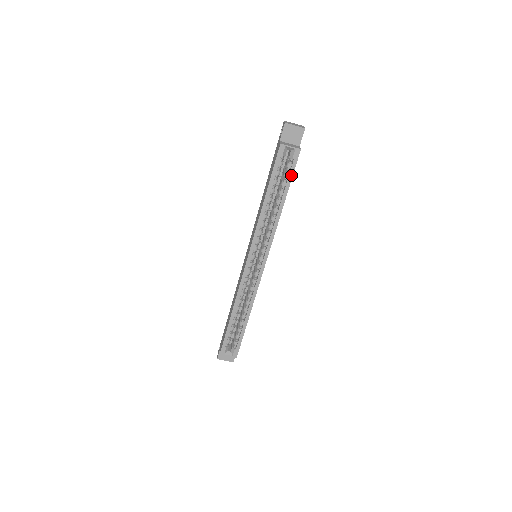
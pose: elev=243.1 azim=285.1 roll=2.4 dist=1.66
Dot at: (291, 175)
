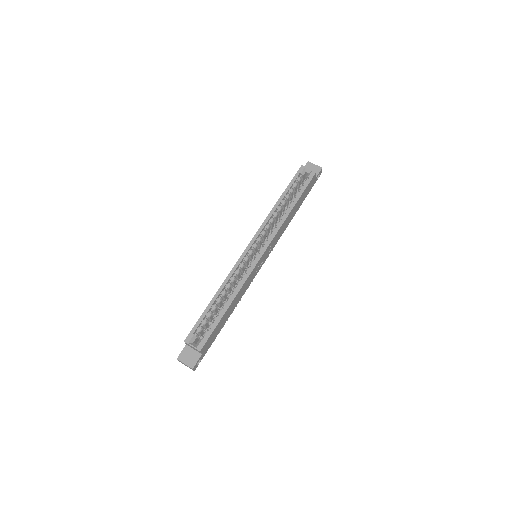
Dot at: (305, 187)
